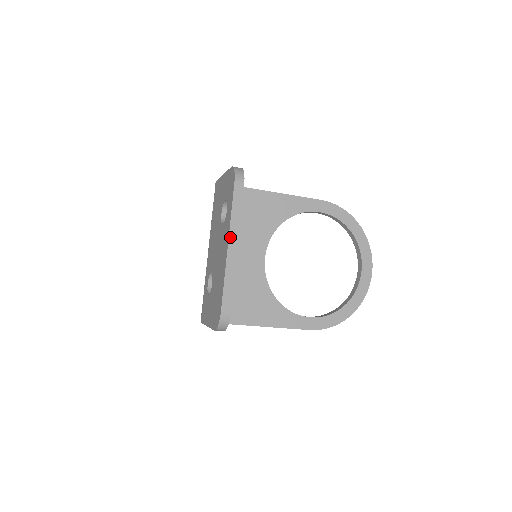
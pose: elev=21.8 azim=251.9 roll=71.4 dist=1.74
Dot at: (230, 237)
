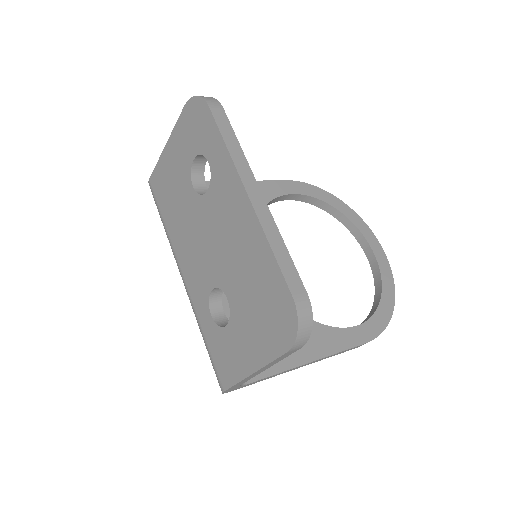
Dot at: (243, 179)
